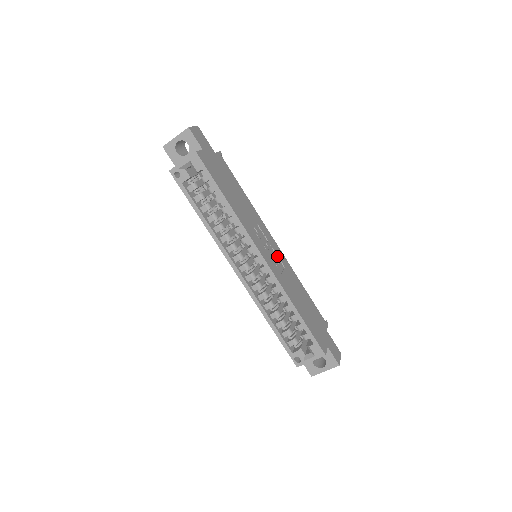
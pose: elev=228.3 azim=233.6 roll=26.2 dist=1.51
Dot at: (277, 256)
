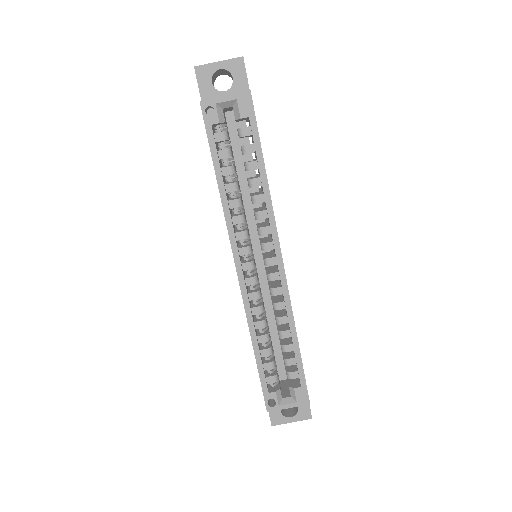
Dot at: occluded
